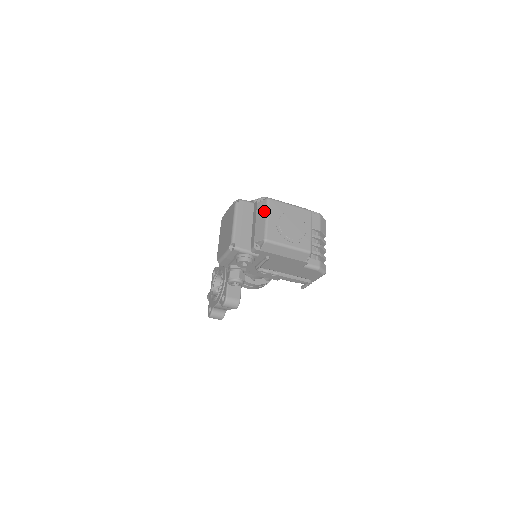
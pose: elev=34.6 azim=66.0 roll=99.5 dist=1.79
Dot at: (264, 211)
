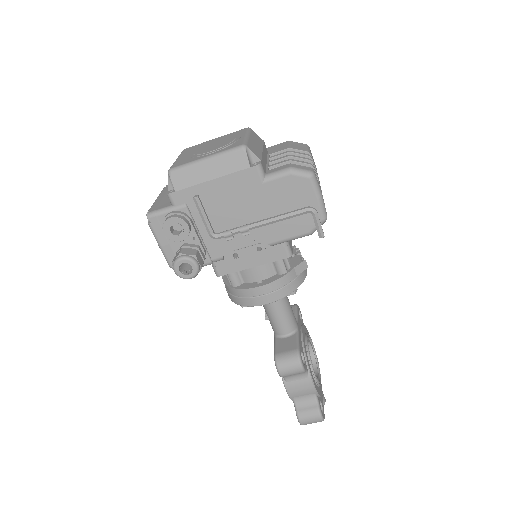
Dot at: occluded
